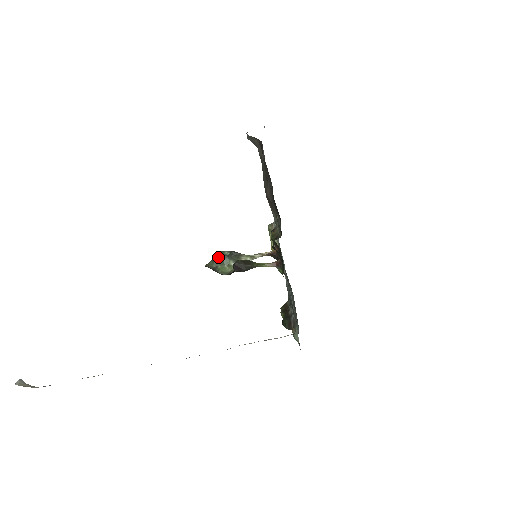
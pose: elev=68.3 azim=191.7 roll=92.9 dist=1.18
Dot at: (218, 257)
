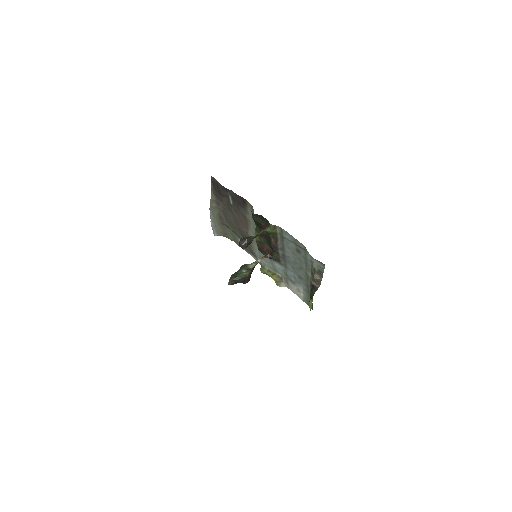
Dot at: (233, 274)
